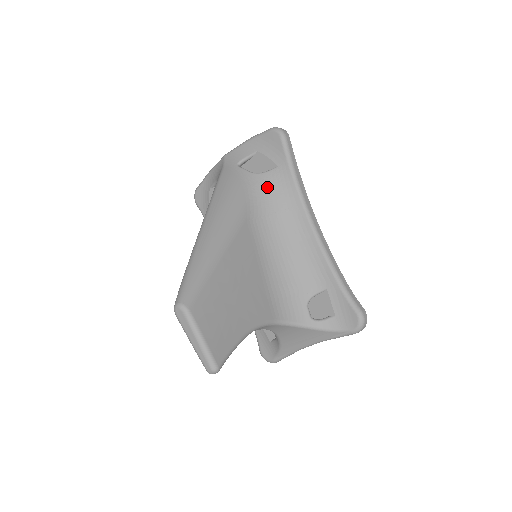
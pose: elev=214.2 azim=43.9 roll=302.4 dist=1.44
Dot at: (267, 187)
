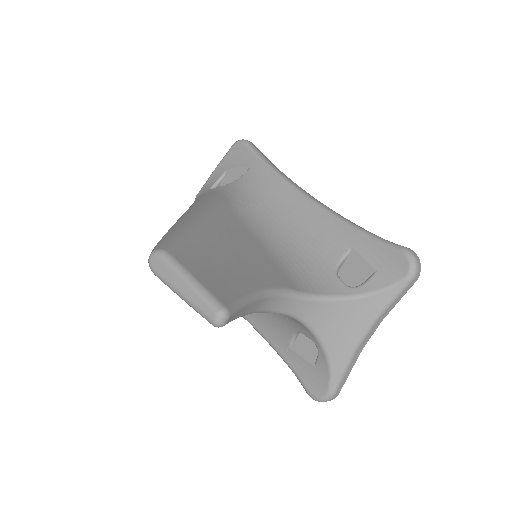
Dot at: (245, 186)
